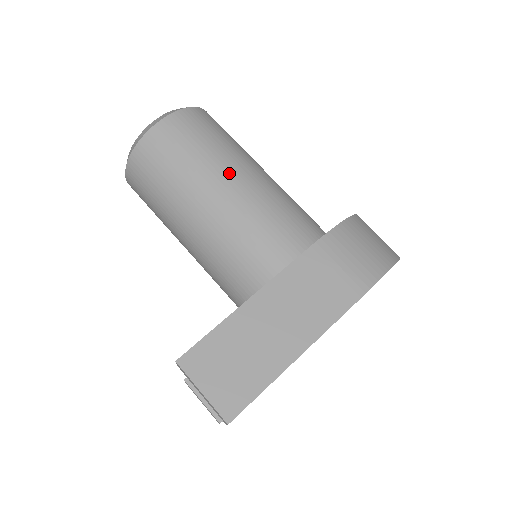
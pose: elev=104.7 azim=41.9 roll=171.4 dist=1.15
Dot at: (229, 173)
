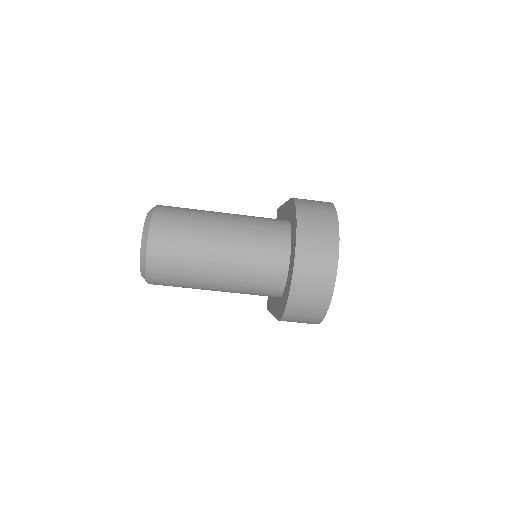
Dot at: occluded
